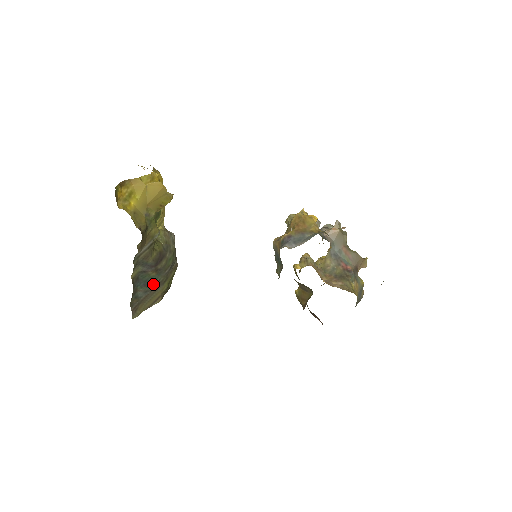
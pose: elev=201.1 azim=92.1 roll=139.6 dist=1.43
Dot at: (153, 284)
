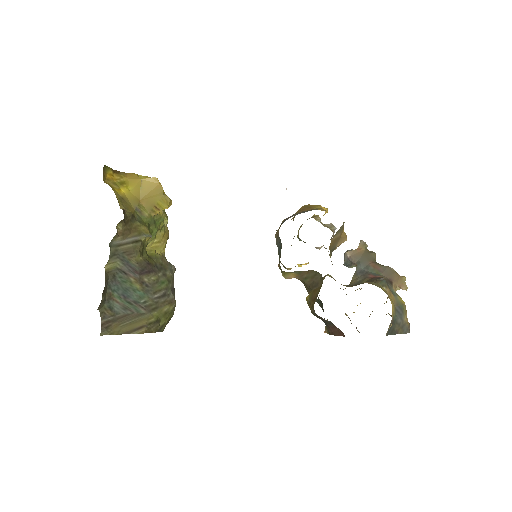
Dot at: (136, 303)
